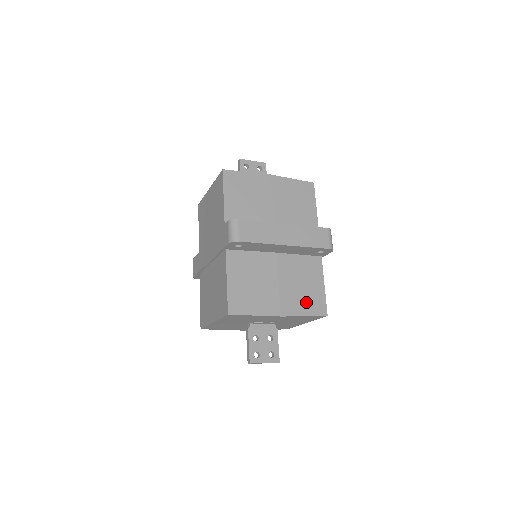
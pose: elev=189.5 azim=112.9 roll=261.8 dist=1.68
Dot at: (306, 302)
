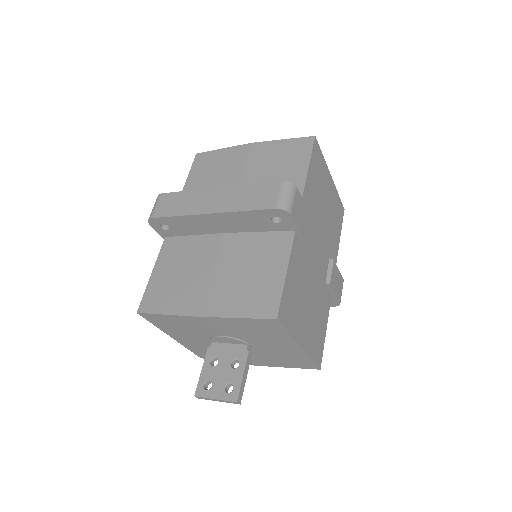
Dot at: (246, 297)
